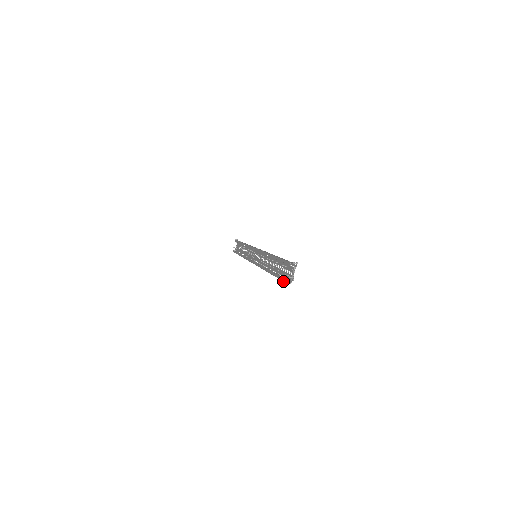
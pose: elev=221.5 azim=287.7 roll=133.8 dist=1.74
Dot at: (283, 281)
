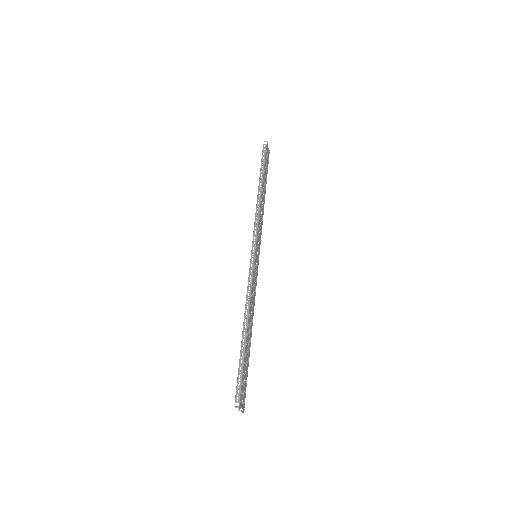
Dot at: occluded
